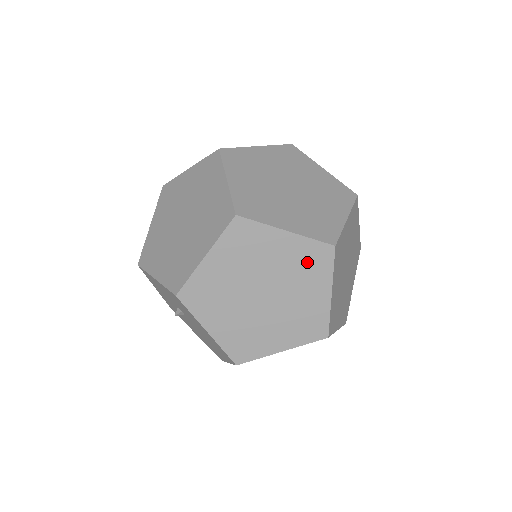
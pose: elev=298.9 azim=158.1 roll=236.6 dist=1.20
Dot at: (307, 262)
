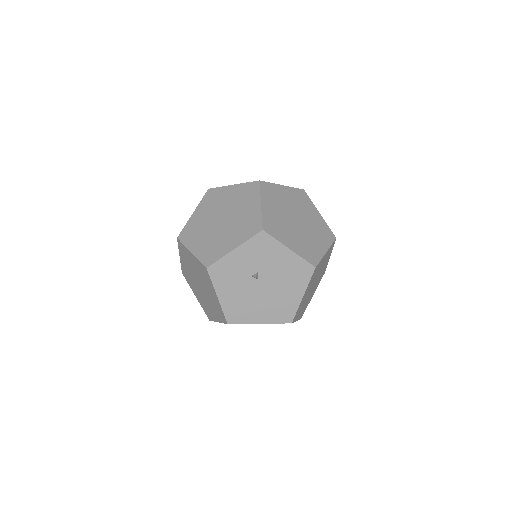
Dot at: (300, 199)
